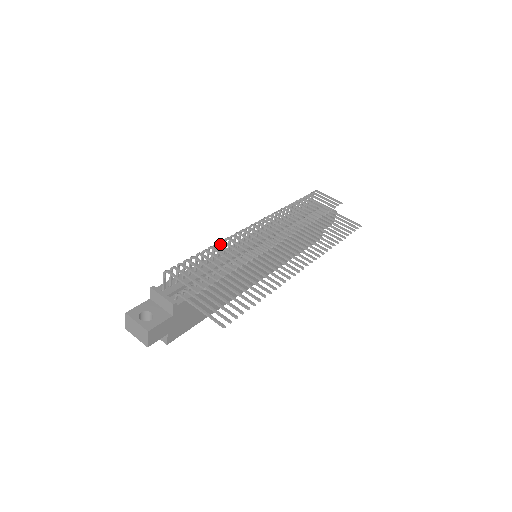
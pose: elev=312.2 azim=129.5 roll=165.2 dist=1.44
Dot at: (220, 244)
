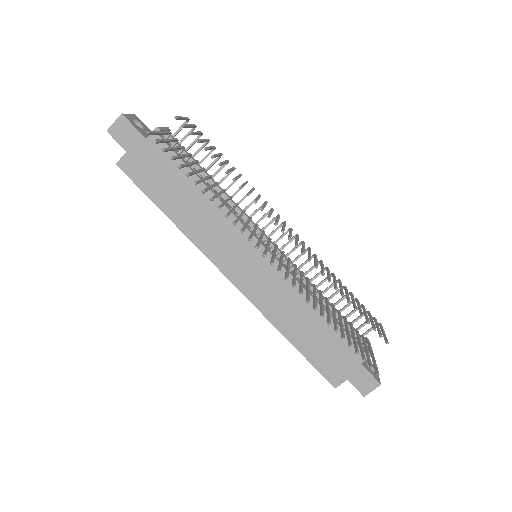
Dot at: occluded
